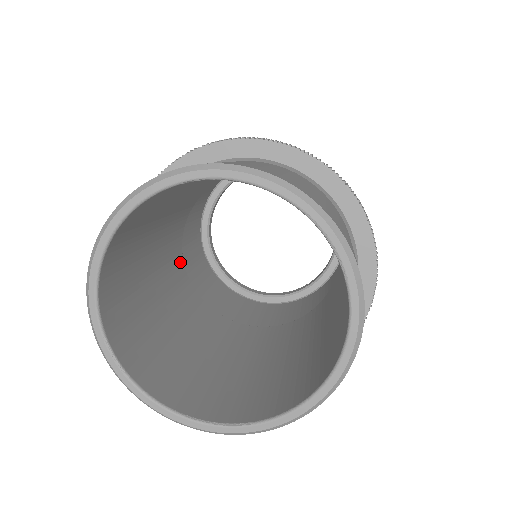
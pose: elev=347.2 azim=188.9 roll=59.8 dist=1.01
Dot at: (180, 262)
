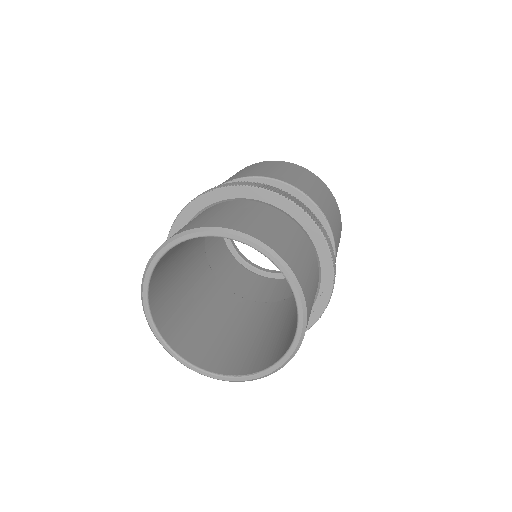
Dot at: (207, 268)
